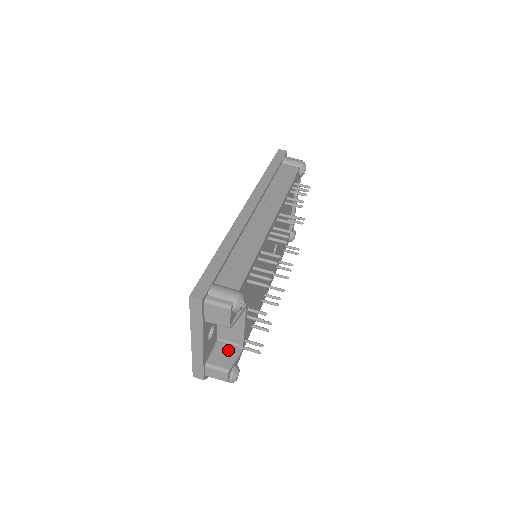
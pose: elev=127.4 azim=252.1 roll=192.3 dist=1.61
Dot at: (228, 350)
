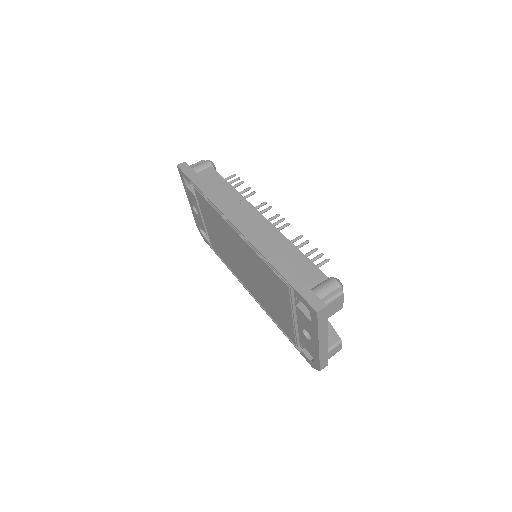
Dot at: occluded
